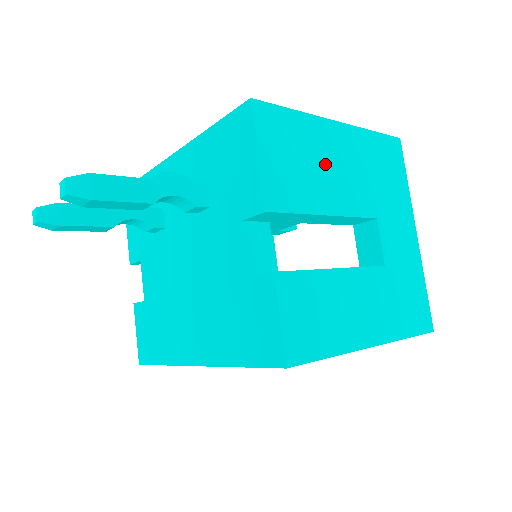
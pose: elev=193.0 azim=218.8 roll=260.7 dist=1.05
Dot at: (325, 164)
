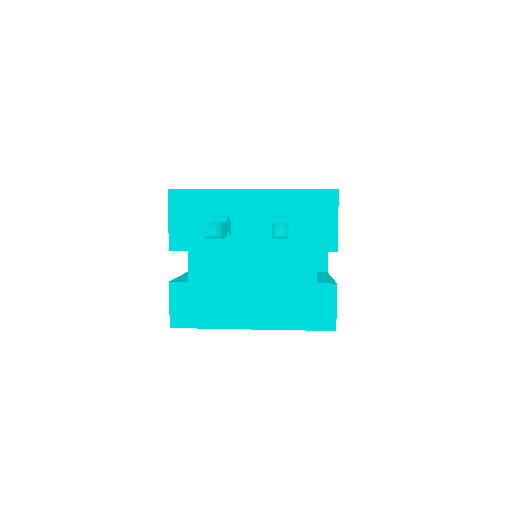
Dot at: occluded
